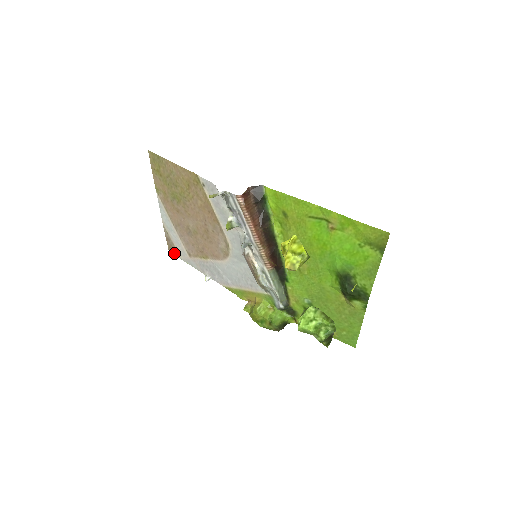
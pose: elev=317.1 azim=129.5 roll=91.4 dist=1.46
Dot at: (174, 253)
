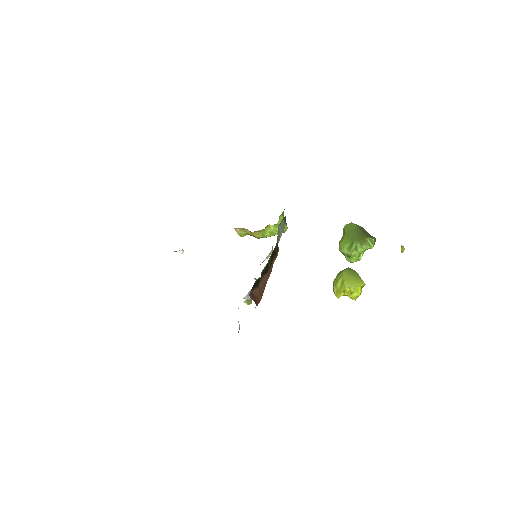
Dot at: occluded
